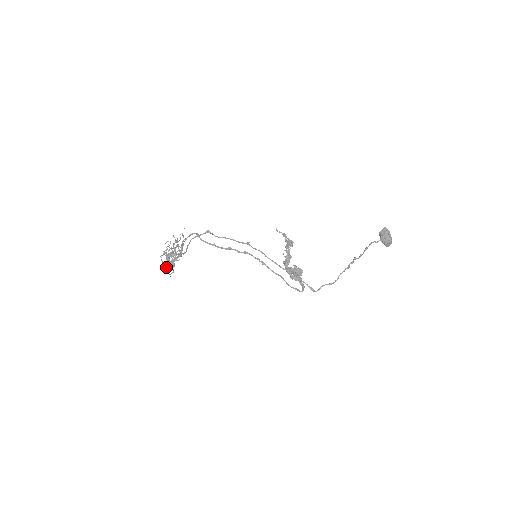
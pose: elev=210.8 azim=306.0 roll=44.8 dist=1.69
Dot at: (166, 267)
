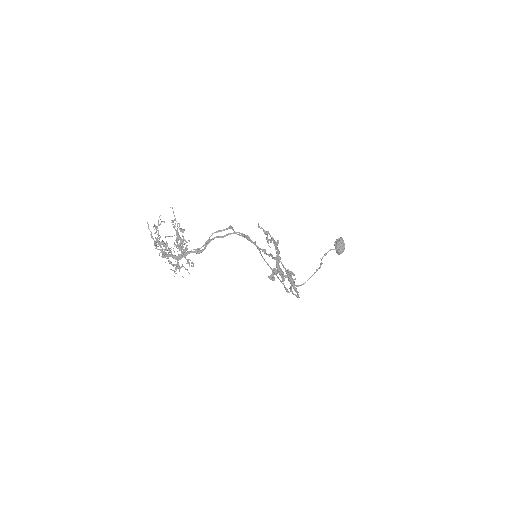
Dot at: (176, 265)
